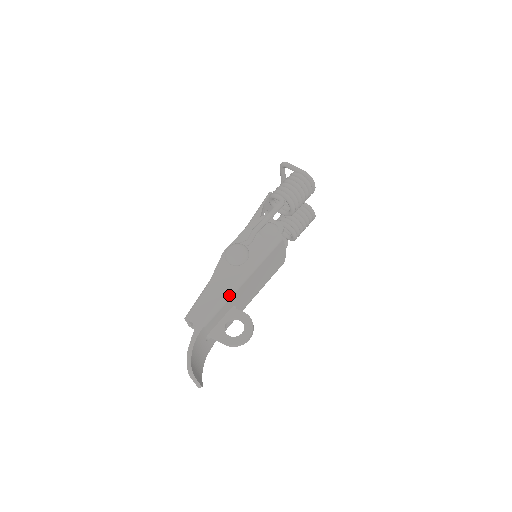
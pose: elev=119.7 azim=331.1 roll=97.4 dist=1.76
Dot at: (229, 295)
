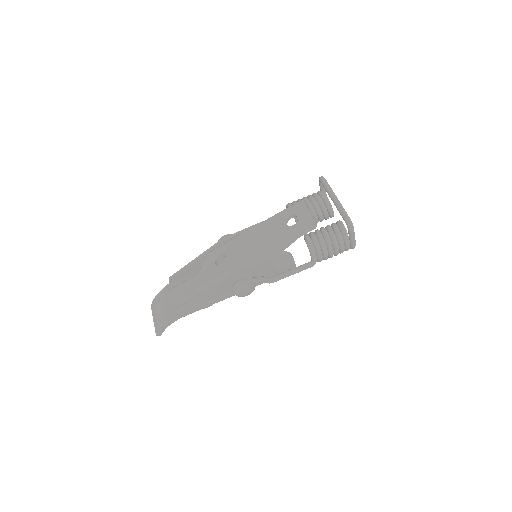
Dot at: occluded
